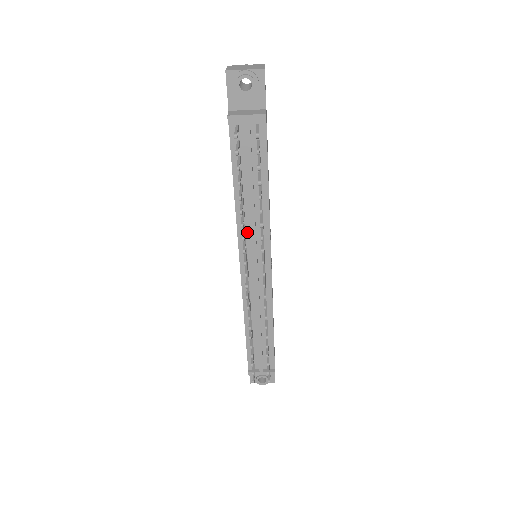
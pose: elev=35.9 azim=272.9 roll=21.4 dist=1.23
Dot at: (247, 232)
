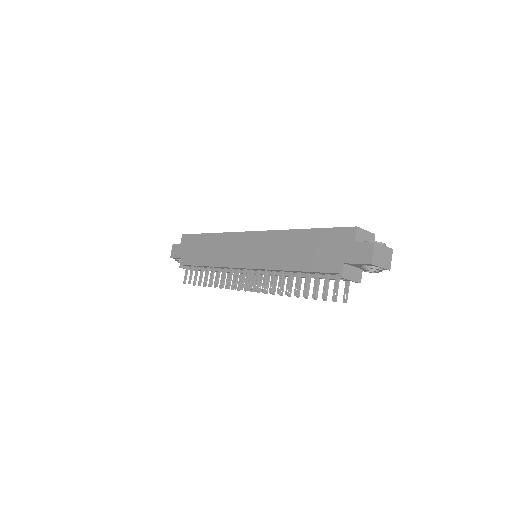
Dot at: (271, 271)
